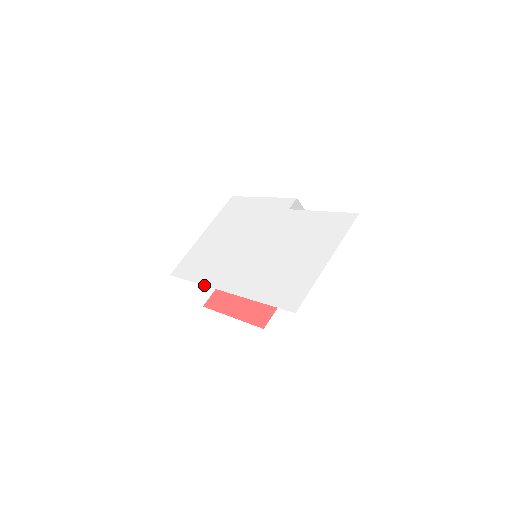
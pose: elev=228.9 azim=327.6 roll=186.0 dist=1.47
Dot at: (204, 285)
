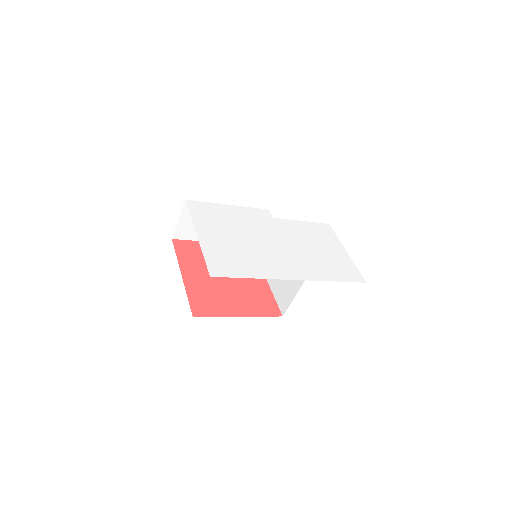
Dot at: occluded
